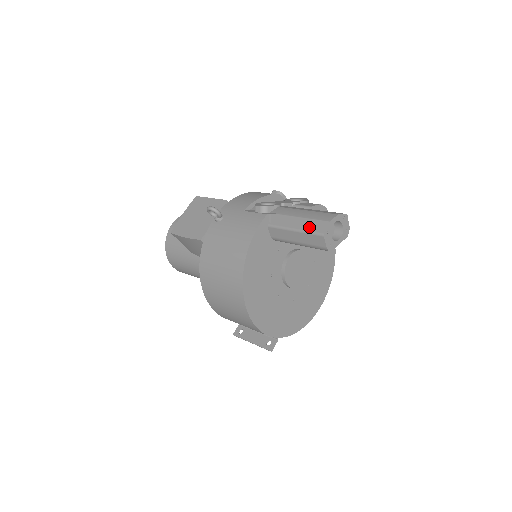
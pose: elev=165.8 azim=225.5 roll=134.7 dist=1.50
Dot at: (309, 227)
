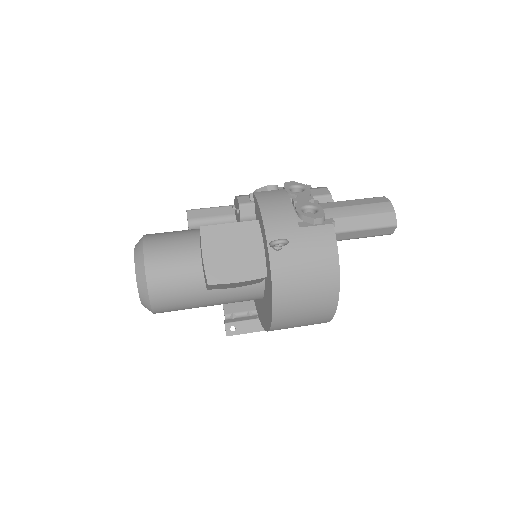
Dot at: (379, 222)
